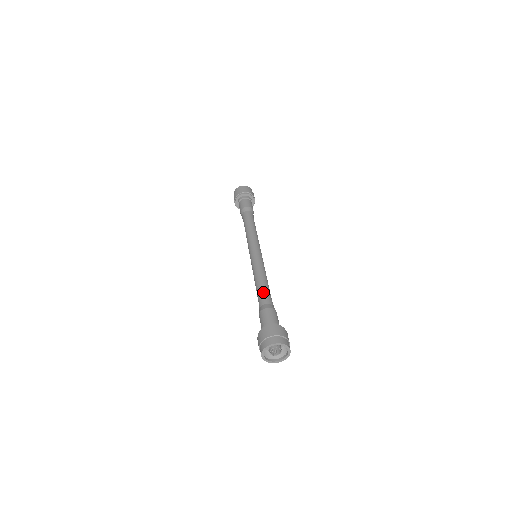
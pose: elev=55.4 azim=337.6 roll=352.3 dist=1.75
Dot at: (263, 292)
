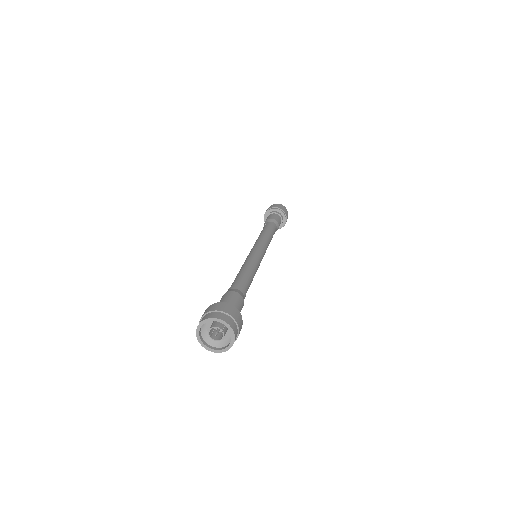
Dot at: occluded
